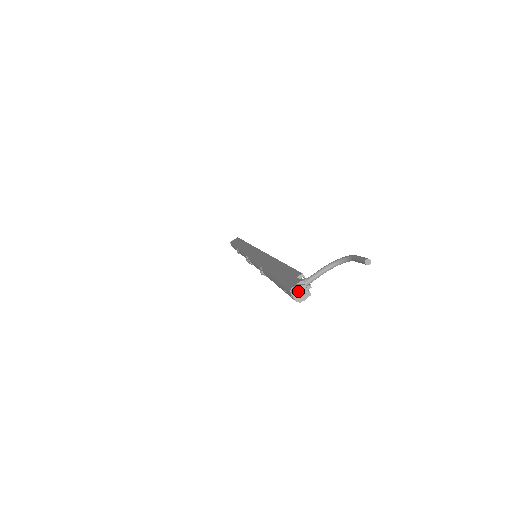
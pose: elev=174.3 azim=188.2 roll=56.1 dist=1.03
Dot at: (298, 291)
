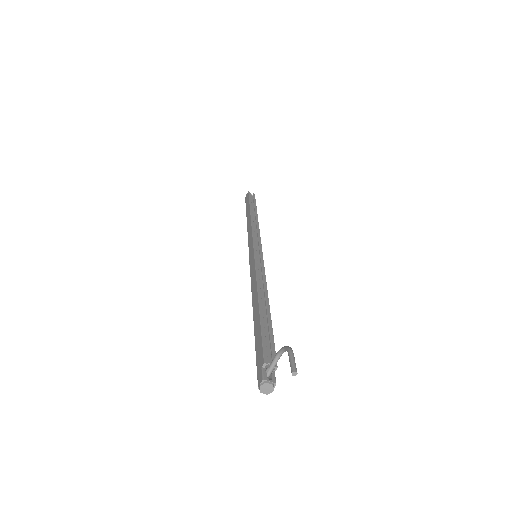
Dot at: (264, 388)
